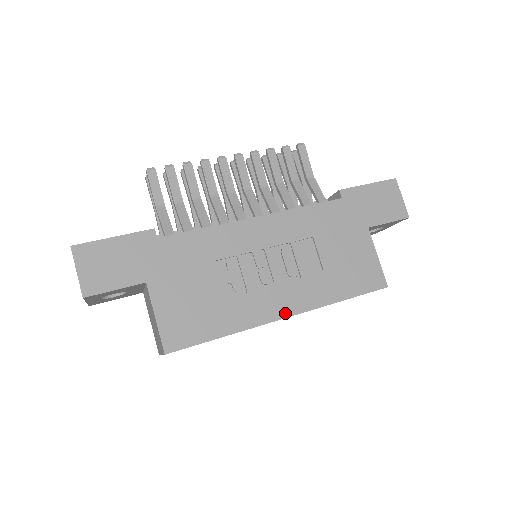
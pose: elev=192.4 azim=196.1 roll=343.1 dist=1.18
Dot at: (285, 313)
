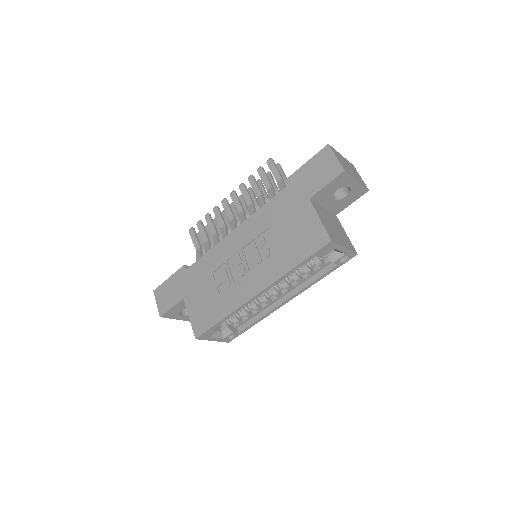
Dot at: (256, 291)
